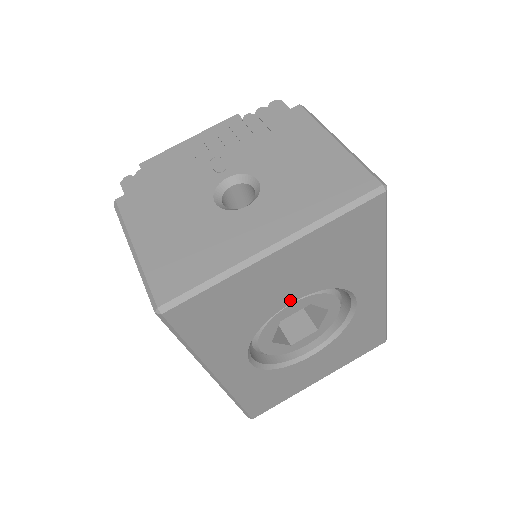
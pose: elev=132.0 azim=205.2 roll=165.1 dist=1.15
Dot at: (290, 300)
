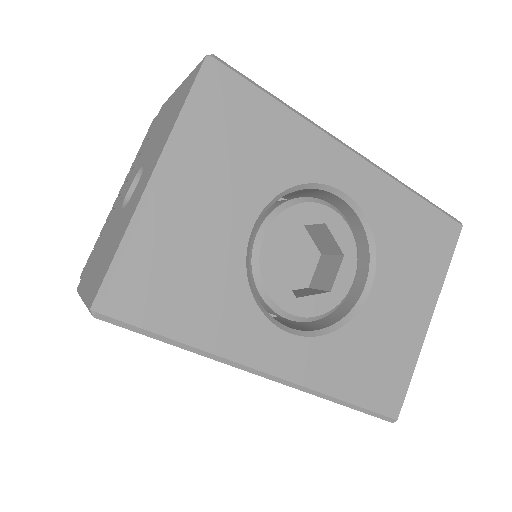
Dot at: (246, 228)
